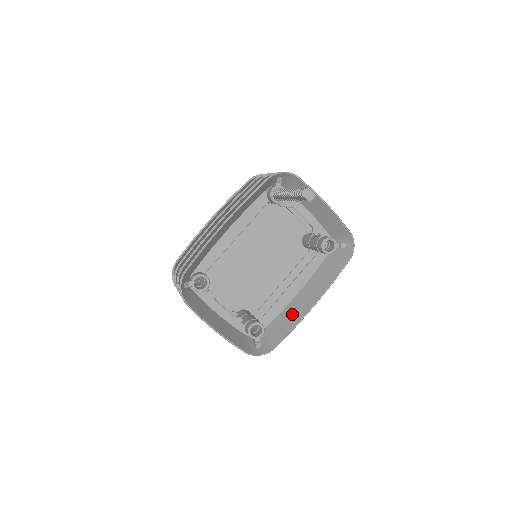
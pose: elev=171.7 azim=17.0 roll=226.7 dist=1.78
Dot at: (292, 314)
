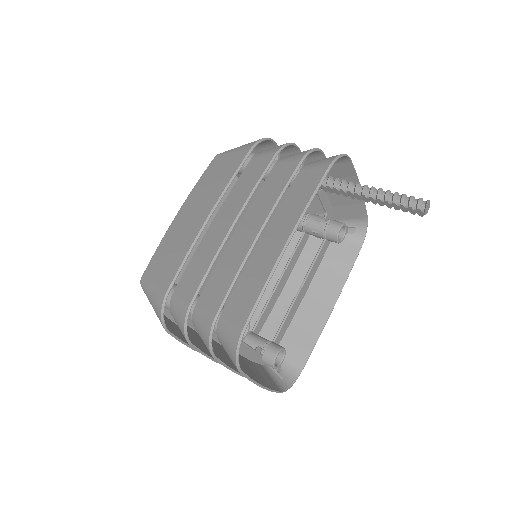
Dot at: (308, 324)
